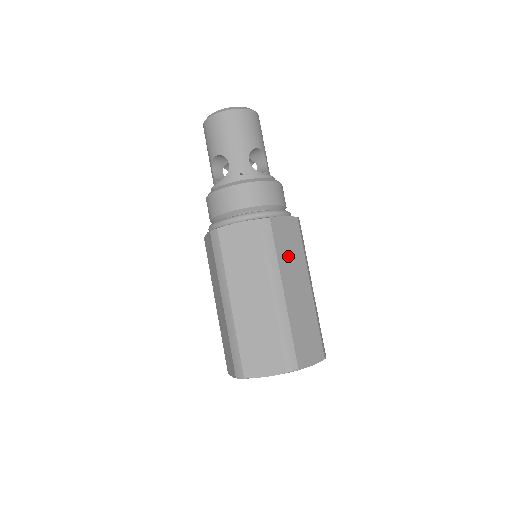
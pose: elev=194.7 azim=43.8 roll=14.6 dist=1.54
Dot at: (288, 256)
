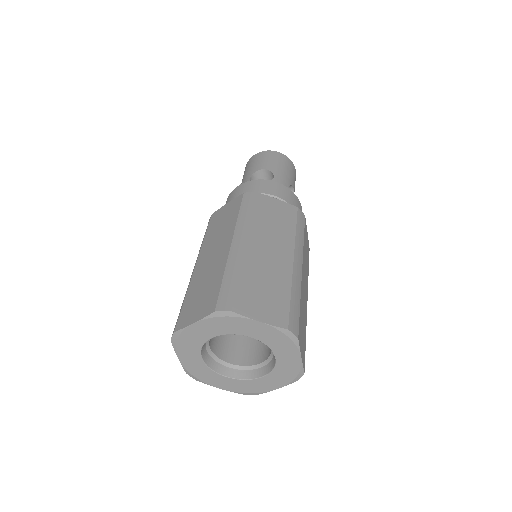
Dot at: (305, 255)
